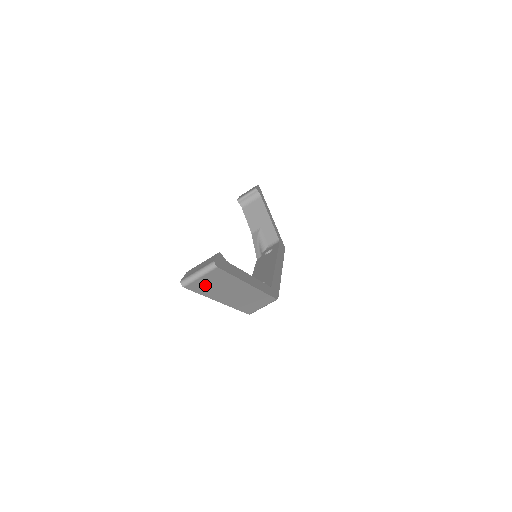
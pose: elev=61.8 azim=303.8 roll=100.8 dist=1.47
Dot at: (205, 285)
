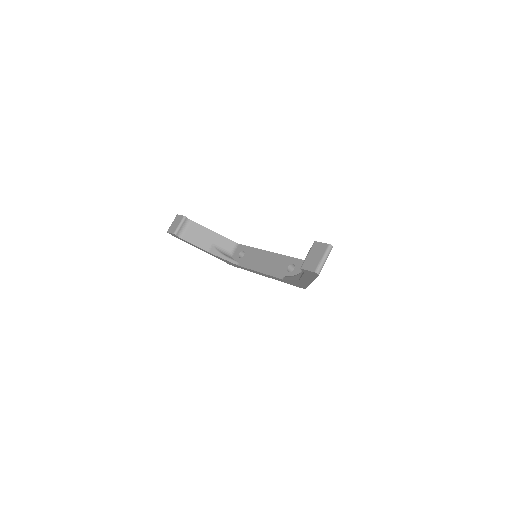
Dot at: occluded
